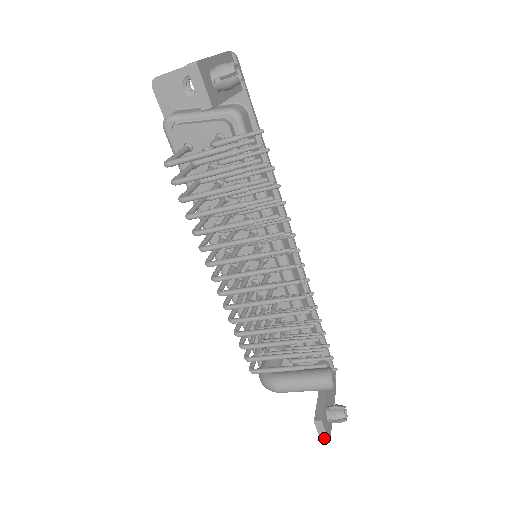
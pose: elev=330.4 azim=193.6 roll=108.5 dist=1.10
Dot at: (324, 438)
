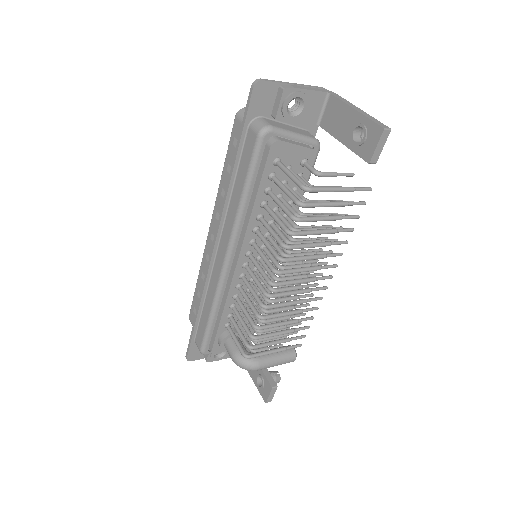
Dot at: (270, 399)
